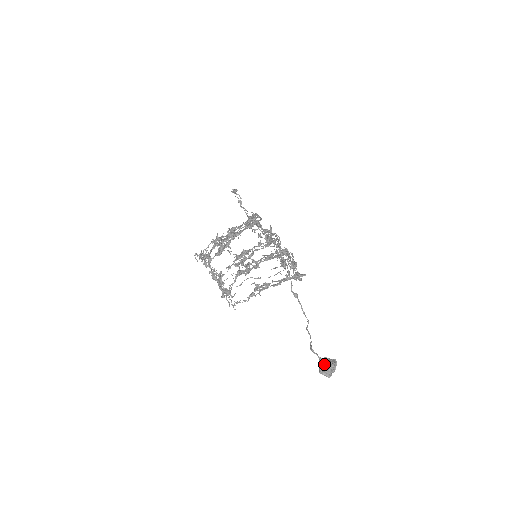
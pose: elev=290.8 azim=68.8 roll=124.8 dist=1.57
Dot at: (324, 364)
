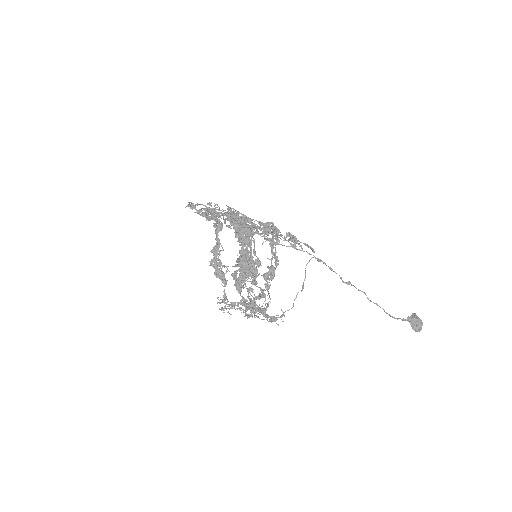
Dot at: (417, 325)
